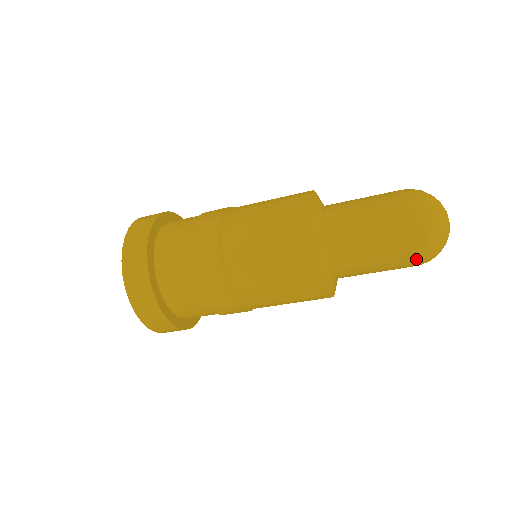
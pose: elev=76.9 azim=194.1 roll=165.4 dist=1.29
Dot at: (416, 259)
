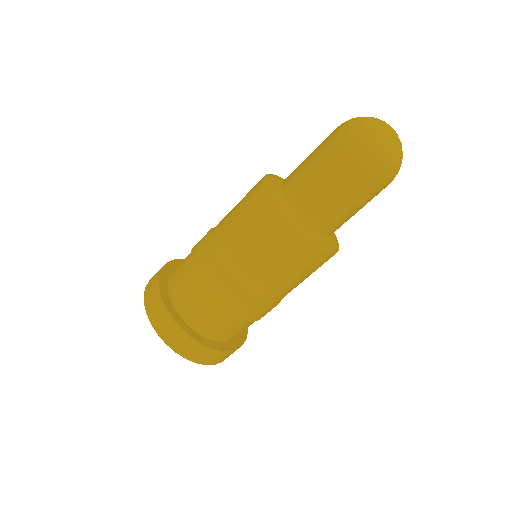
Dot at: (354, 153)
